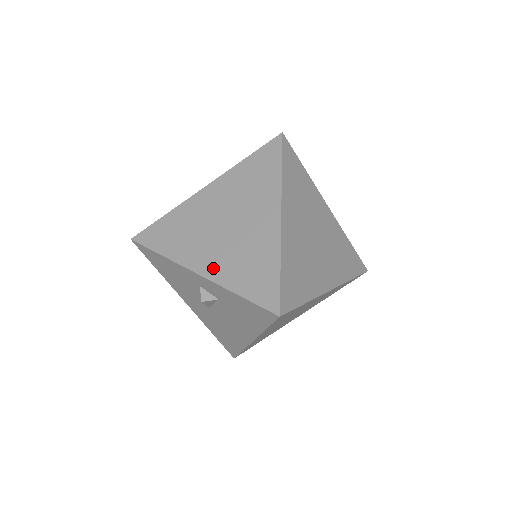
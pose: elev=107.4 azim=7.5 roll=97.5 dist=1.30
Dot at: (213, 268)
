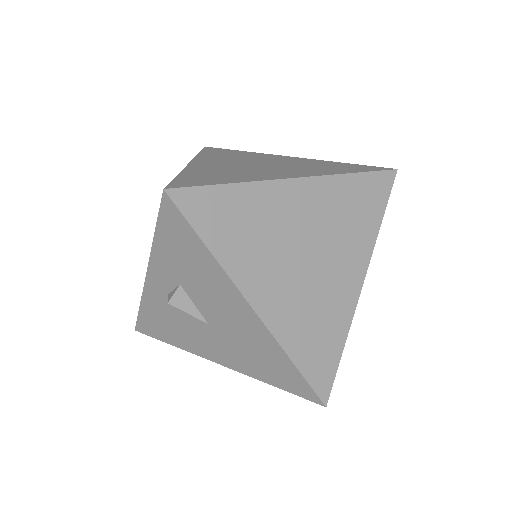
Dot at: occluded
